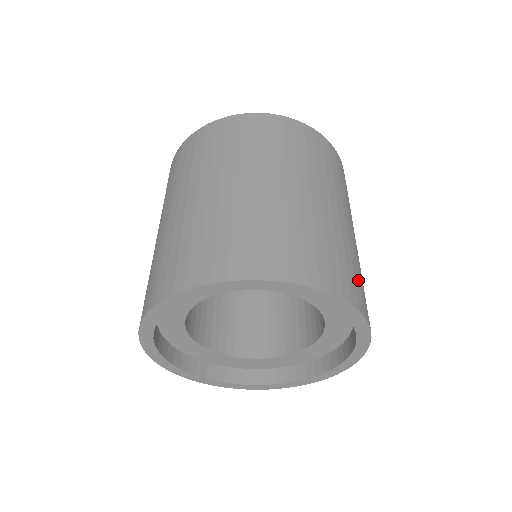
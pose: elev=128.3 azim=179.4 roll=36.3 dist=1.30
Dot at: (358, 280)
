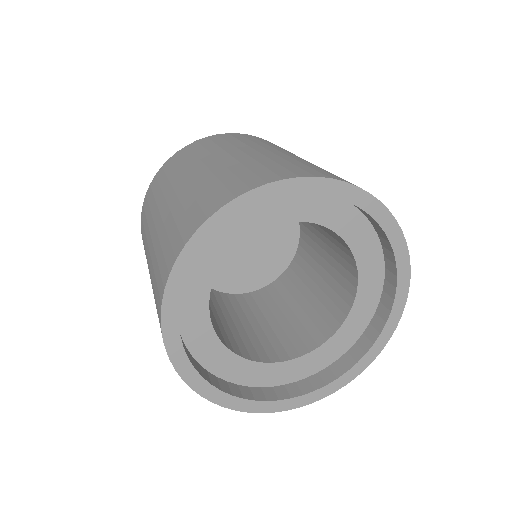
Dot at: (320, 170)
